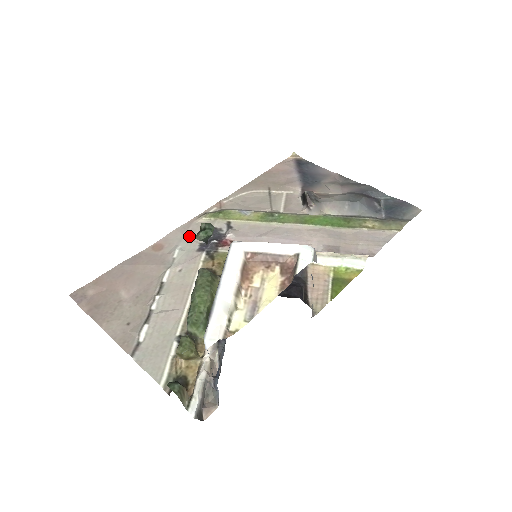
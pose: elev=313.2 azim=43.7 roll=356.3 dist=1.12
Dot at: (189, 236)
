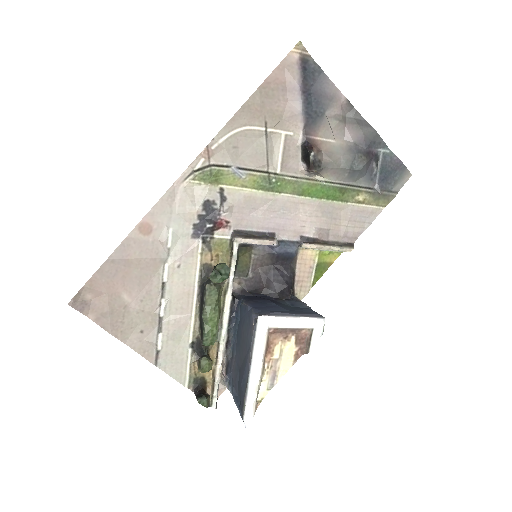
Dot at: (179, 212)
